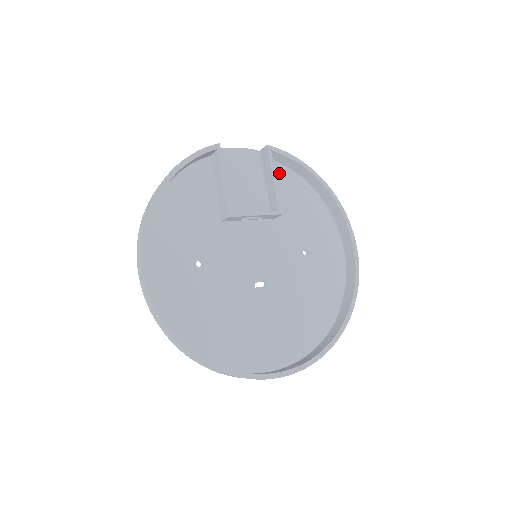
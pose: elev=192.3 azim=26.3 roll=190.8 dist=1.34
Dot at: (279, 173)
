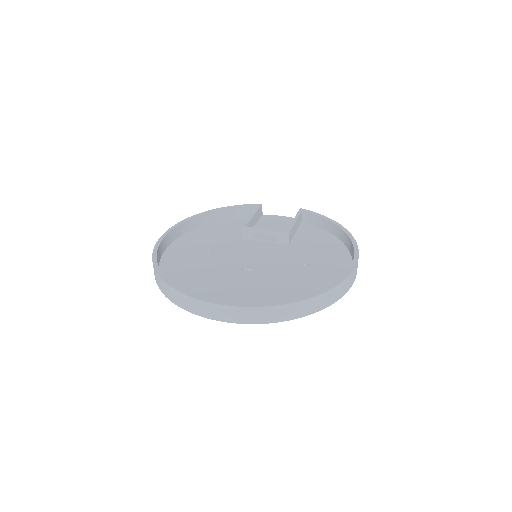
Dot at: (309, 229)
